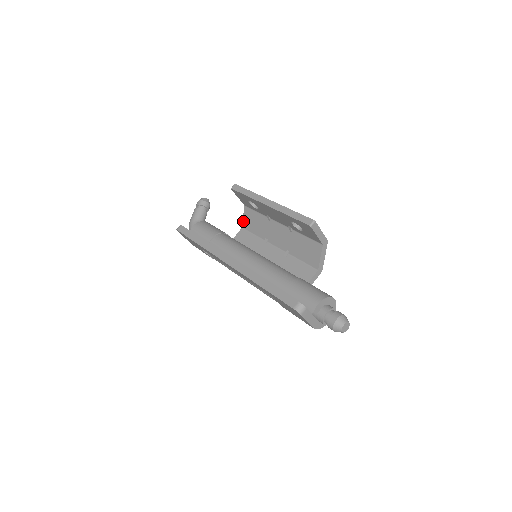
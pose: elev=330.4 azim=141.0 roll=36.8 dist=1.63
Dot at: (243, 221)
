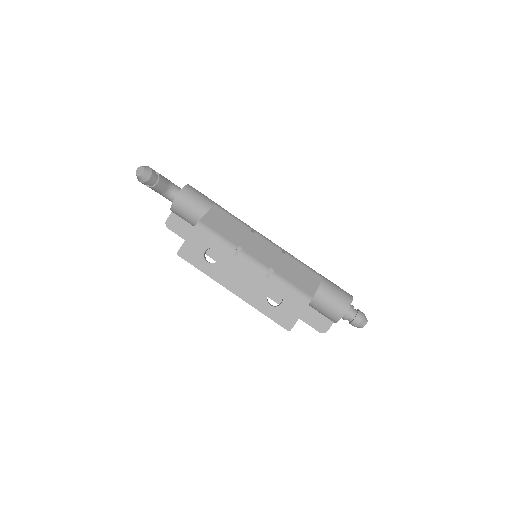
Dot at: occluded
